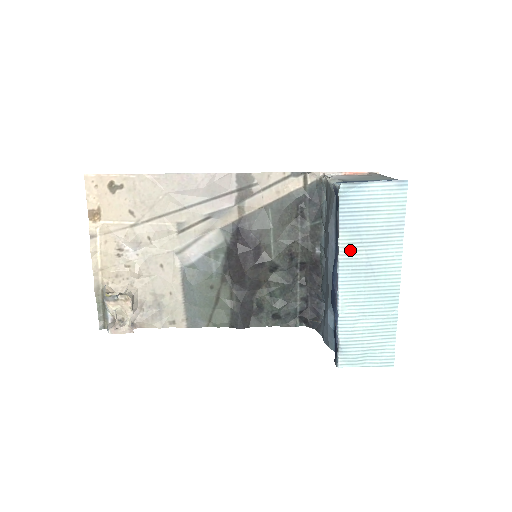
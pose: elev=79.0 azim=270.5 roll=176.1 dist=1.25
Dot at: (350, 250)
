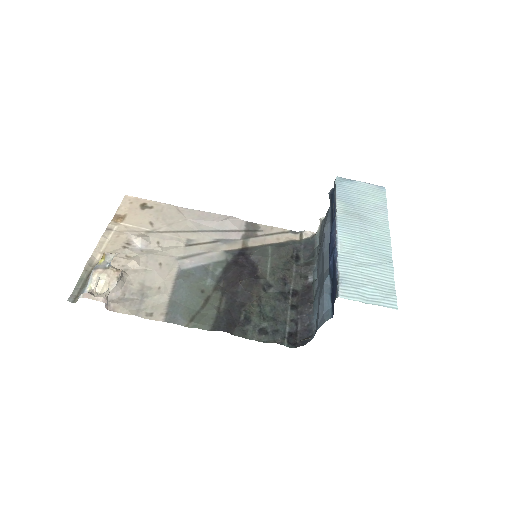
Dot at: (346, 212)
